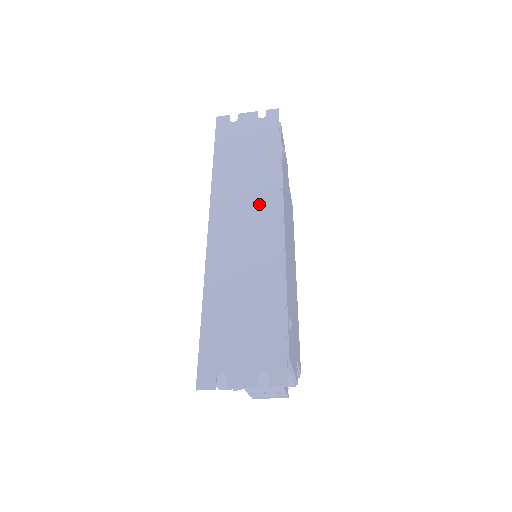
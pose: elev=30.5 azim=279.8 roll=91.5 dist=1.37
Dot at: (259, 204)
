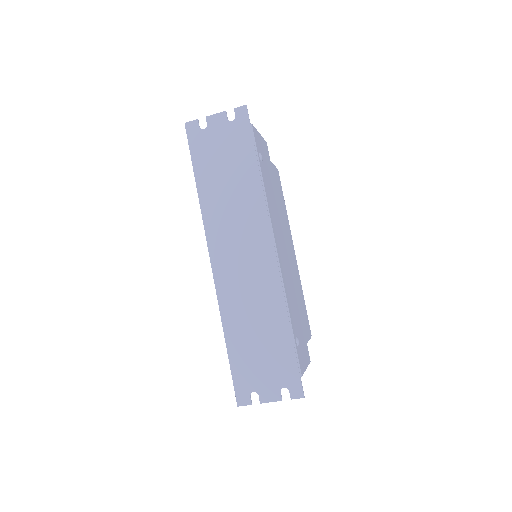
Dot at: (250, 232)
